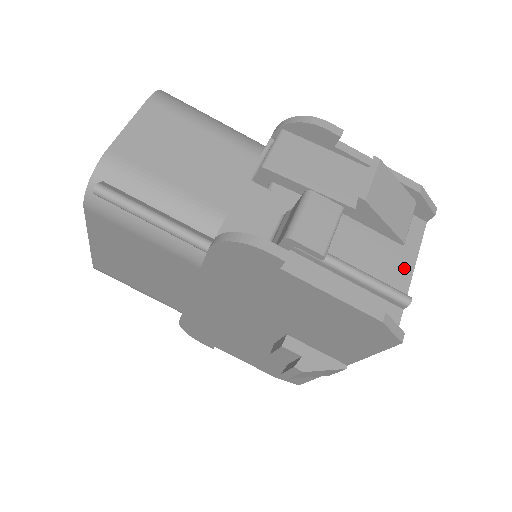
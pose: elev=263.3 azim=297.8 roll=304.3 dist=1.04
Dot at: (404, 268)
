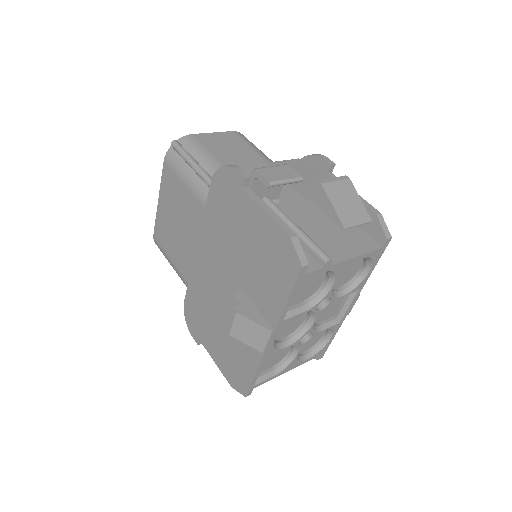
Dot at: (342, 254)
